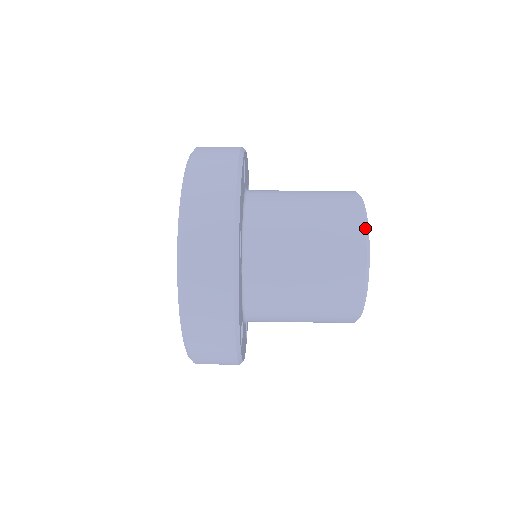
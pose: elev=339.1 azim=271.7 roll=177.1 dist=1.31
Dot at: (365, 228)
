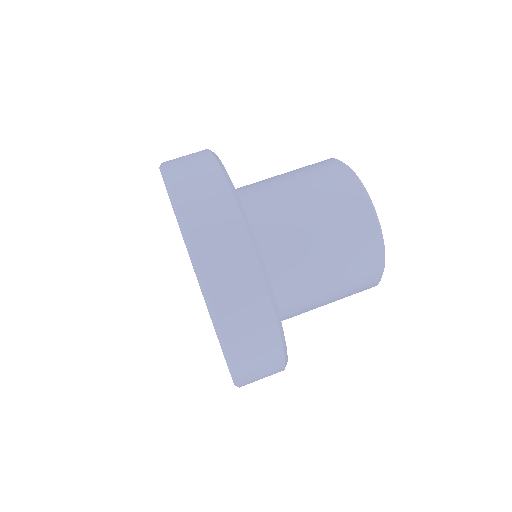
Dot at: (355, 176)
